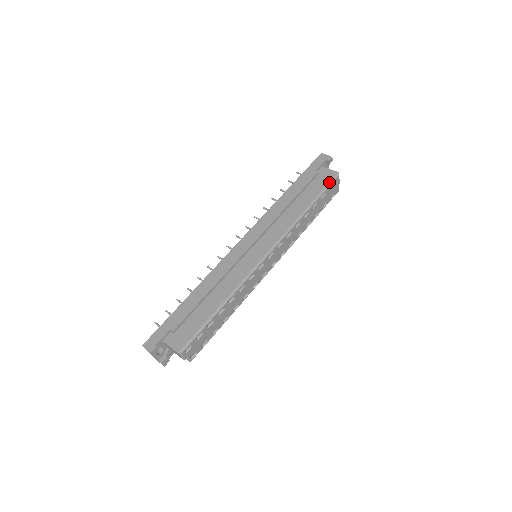
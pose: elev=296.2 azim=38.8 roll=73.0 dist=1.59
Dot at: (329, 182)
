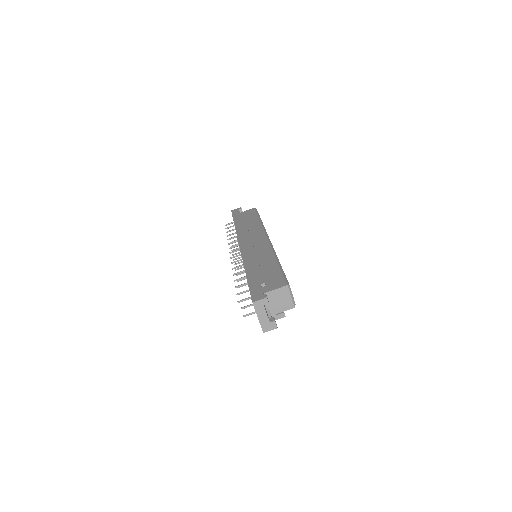
Dot at: (256, 211)
